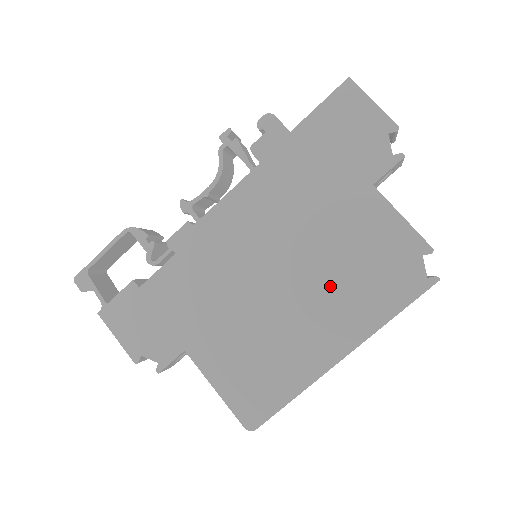
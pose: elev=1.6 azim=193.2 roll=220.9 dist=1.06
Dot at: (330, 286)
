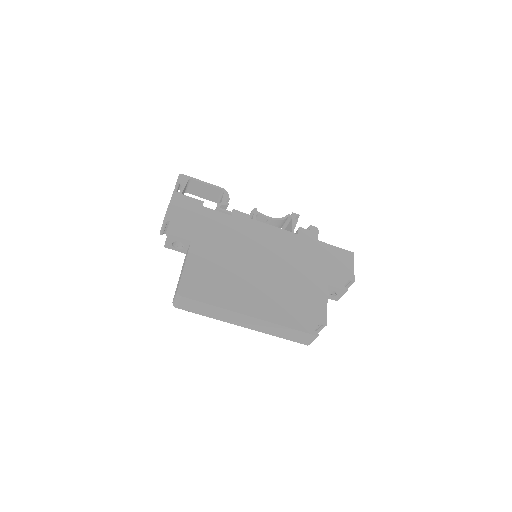
Dot at: (276, 291)
